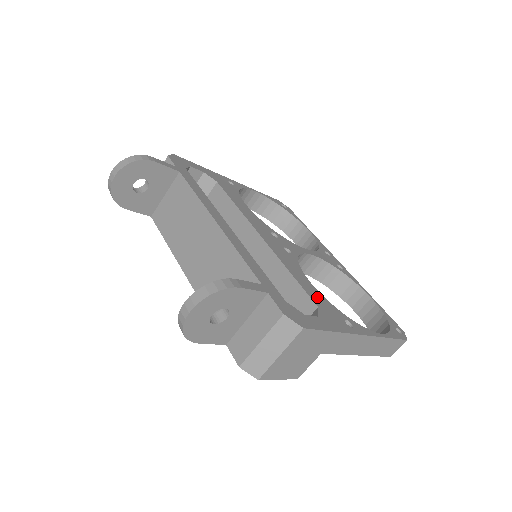
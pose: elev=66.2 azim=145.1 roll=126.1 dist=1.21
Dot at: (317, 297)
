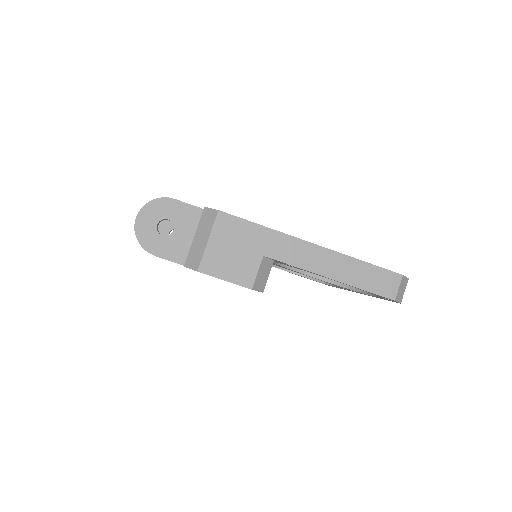
Dot at: occluded
